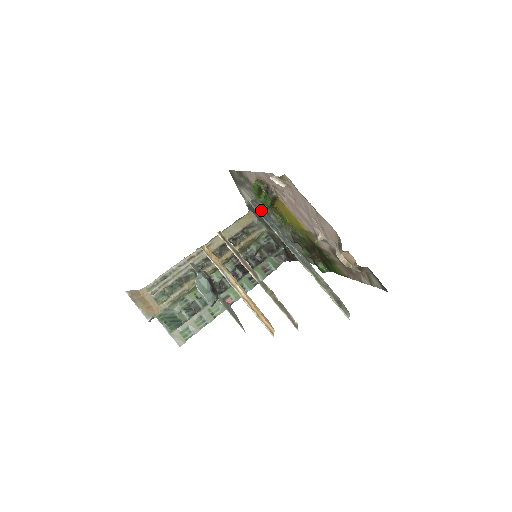
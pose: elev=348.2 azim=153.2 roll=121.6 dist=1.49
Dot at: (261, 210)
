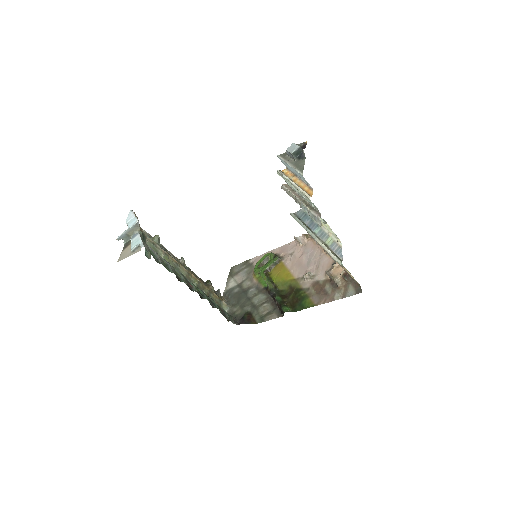
Dot at: (298, 217)
